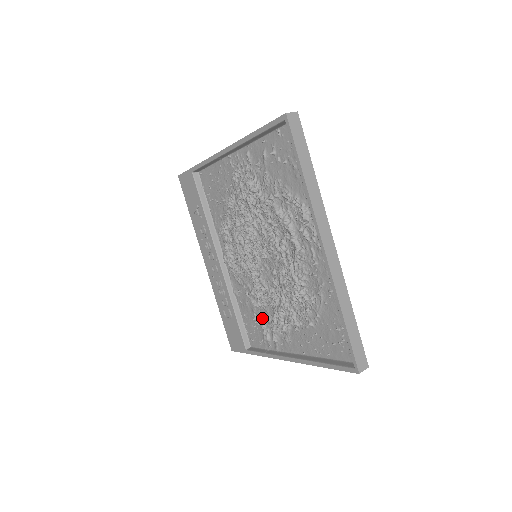
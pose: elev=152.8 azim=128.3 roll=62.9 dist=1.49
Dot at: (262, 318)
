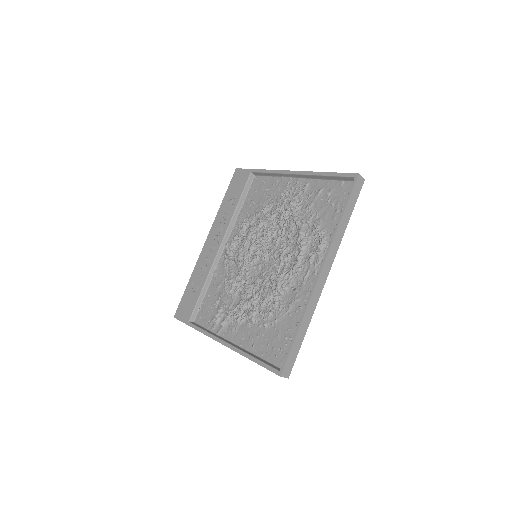
Dot at: (224, 303)
